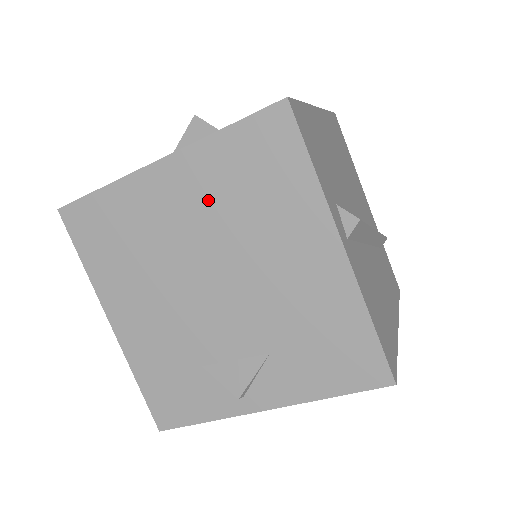
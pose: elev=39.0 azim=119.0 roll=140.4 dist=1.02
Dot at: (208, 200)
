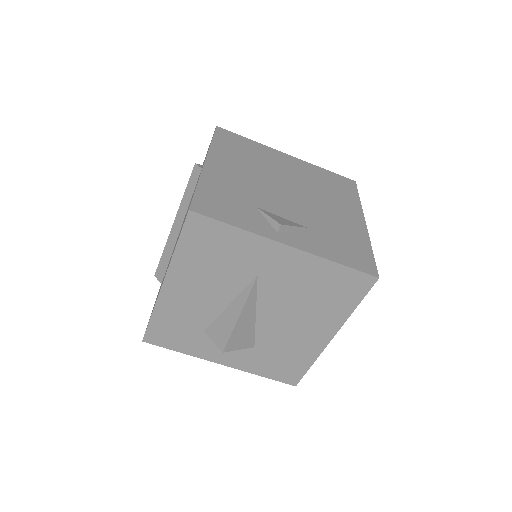
Dot at: (305, 175)
